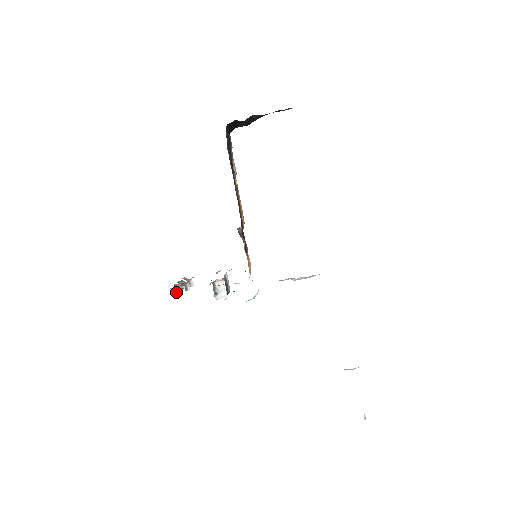
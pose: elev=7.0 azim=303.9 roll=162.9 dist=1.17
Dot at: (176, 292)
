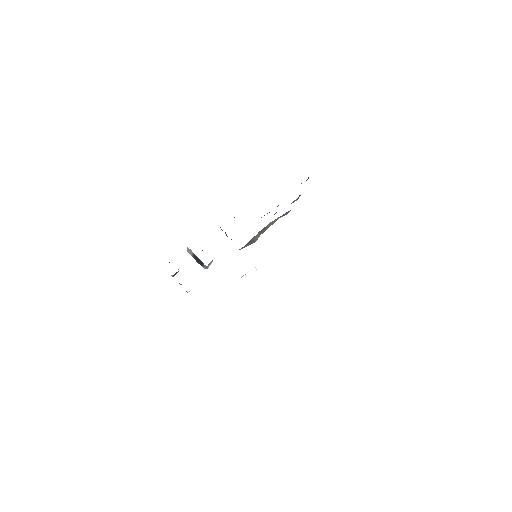
Dot at: occluded
